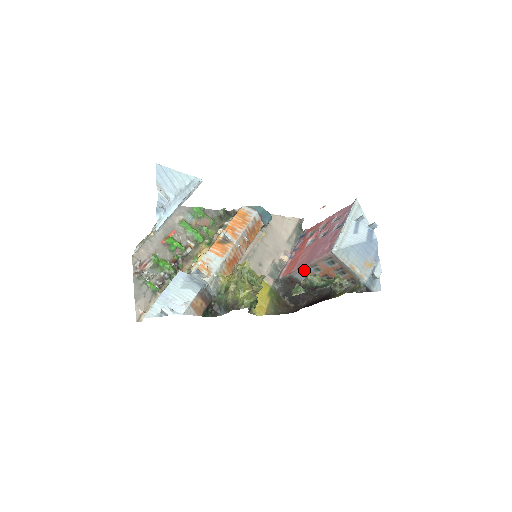
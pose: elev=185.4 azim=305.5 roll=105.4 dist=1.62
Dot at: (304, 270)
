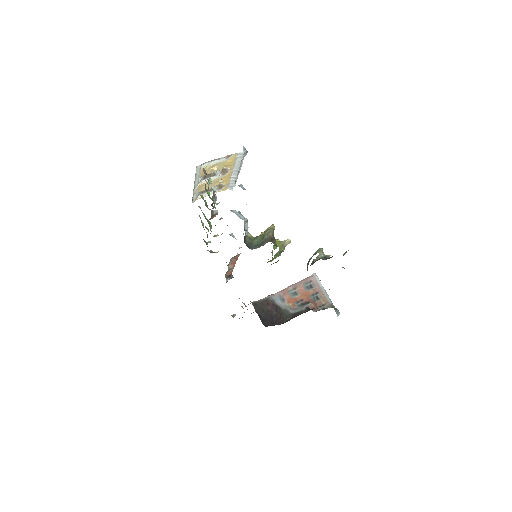
Dot at: (283, 293)
